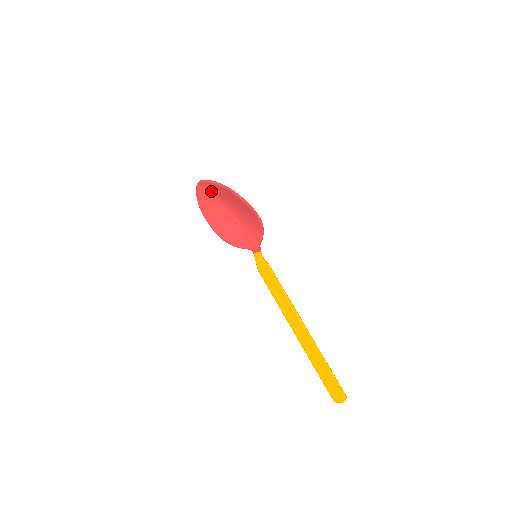
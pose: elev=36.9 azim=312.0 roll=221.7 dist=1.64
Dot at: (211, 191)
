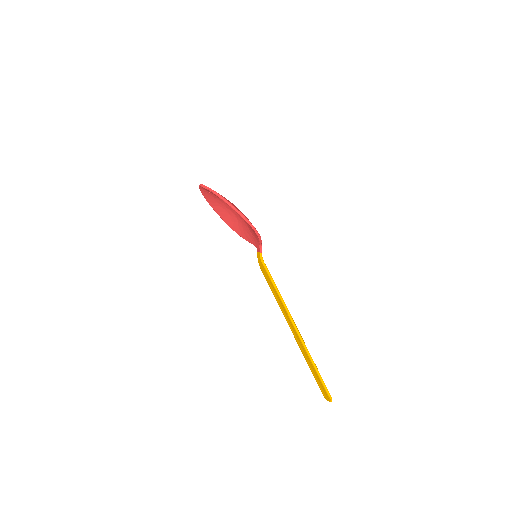
Dot at: (212, 193)
